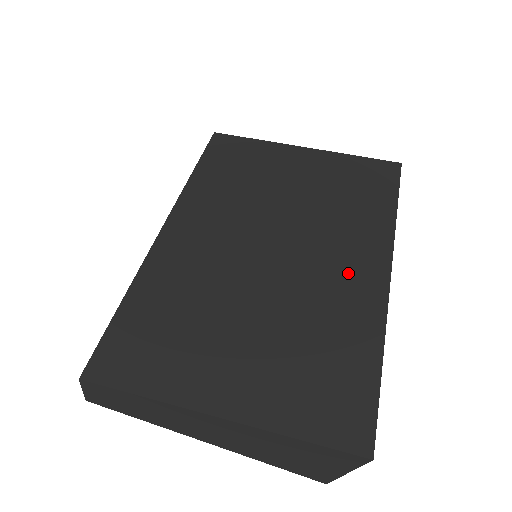
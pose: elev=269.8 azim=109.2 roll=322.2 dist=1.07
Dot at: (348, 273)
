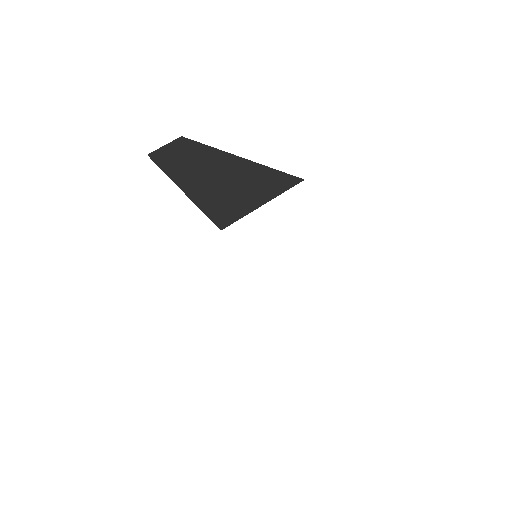
Dot at: occluded
